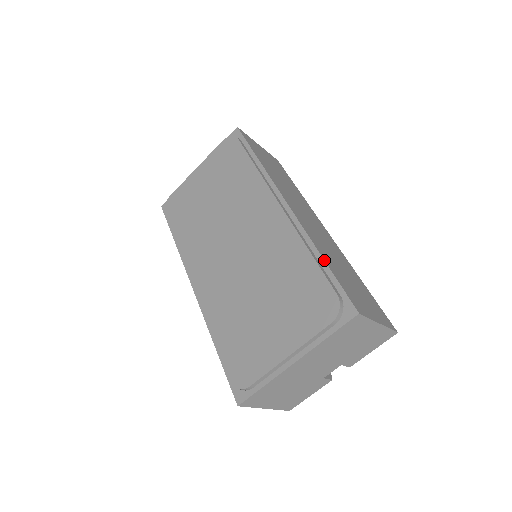
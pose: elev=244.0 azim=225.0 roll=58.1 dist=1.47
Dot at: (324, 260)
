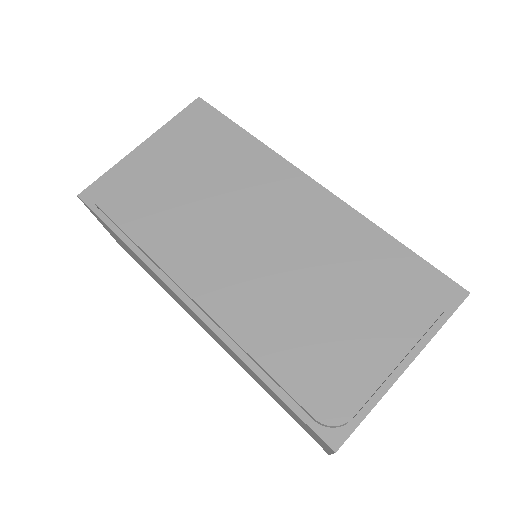
Dot at: (398, 241)
